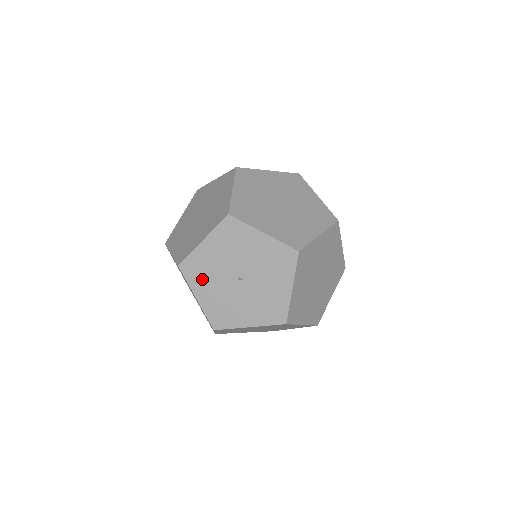
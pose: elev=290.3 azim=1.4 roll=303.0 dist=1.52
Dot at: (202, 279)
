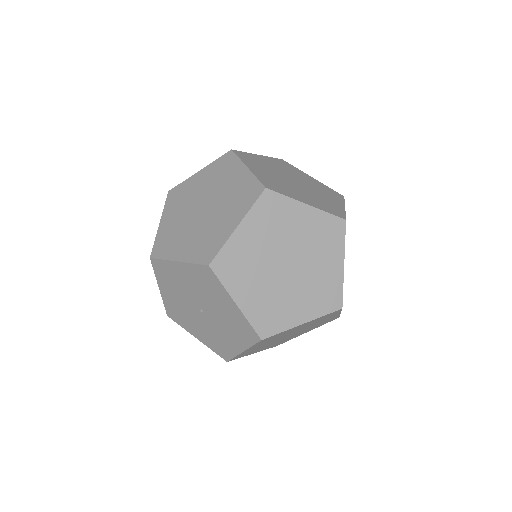
Dot at: (168, 283)
